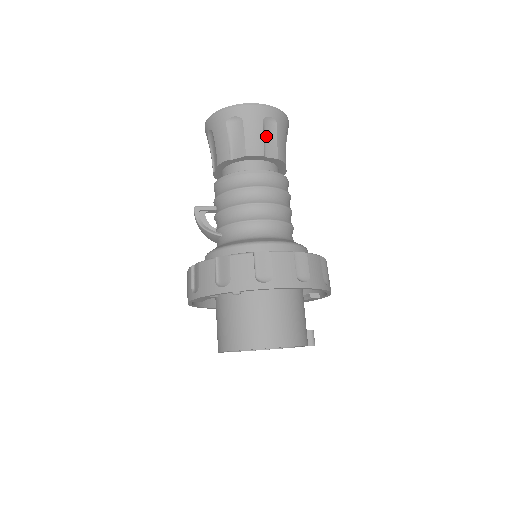
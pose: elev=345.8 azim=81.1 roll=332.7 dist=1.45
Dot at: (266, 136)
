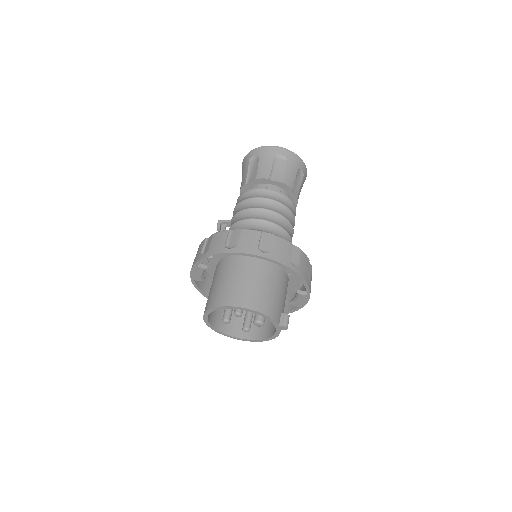
Dot at: (275, 167)
